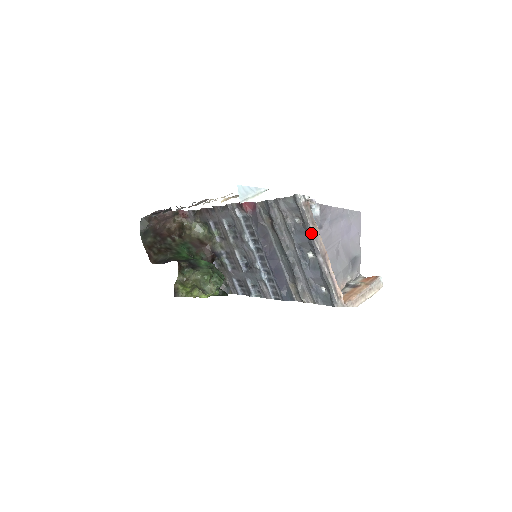
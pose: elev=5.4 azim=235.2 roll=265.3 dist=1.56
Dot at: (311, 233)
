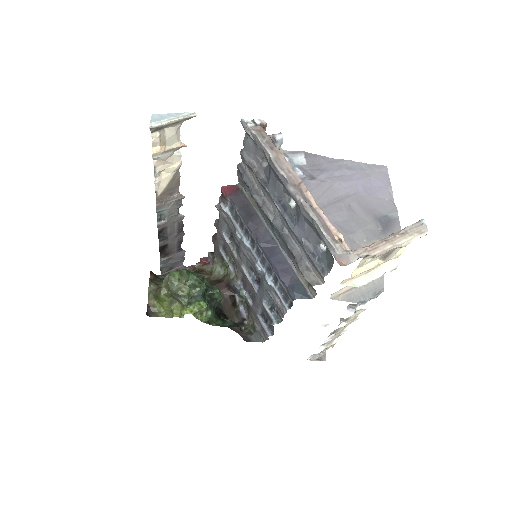
Dot at: (270, 159)
